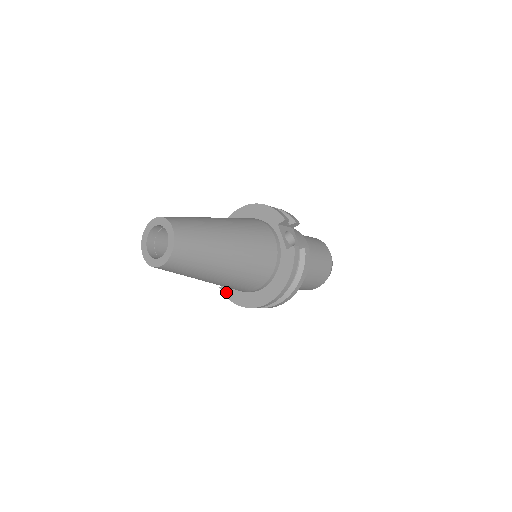
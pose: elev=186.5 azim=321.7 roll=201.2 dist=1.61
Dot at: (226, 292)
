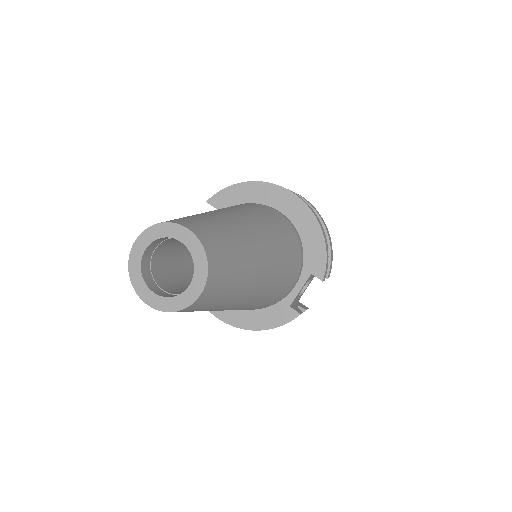
Dot at: occluded
